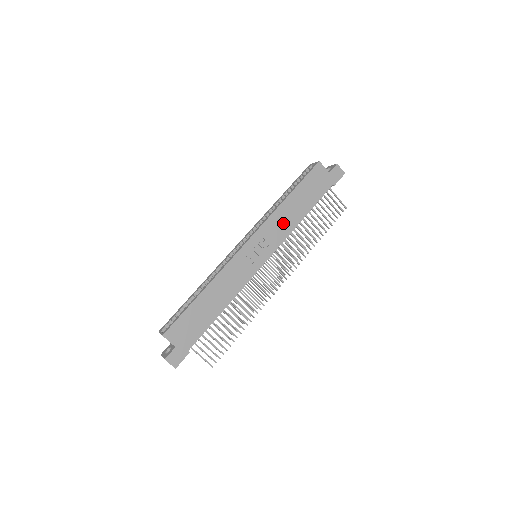
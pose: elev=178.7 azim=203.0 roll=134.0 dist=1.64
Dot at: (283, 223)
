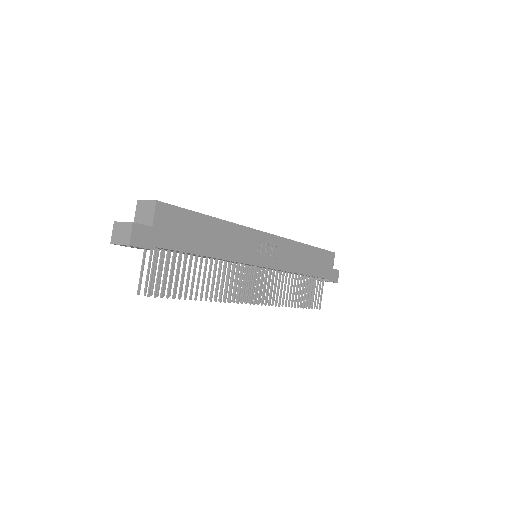
Dot at: (293, 258)
